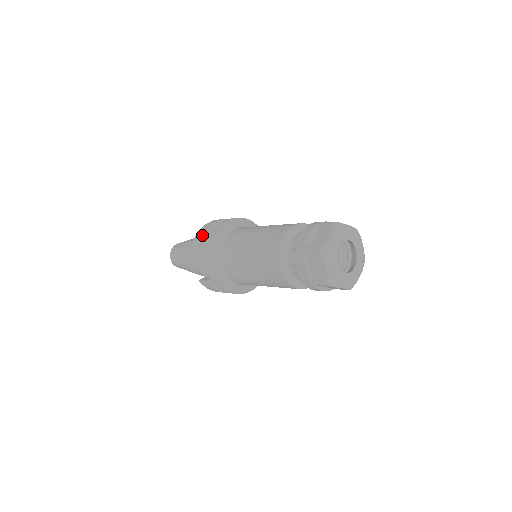
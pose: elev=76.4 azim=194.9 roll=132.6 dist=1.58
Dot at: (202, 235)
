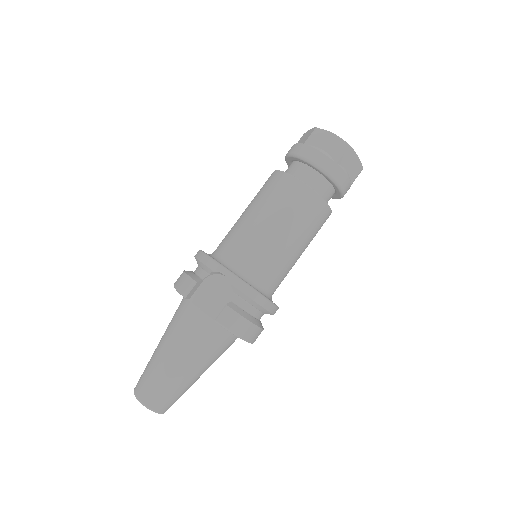
Dot at: (183, 273)
